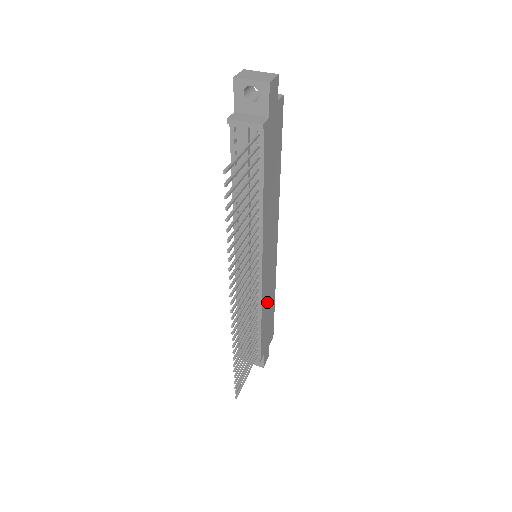
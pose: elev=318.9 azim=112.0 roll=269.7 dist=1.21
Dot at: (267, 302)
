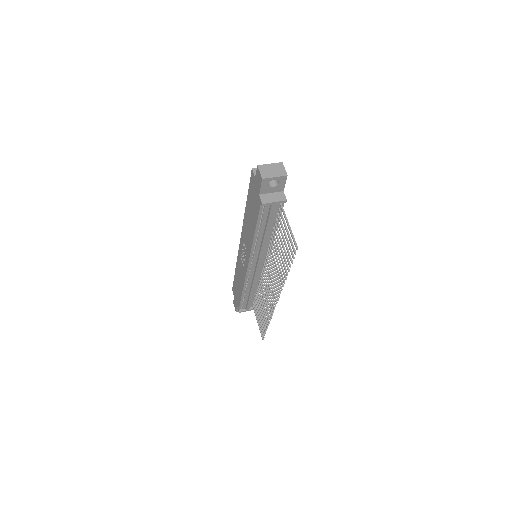
Dot at: occluded
